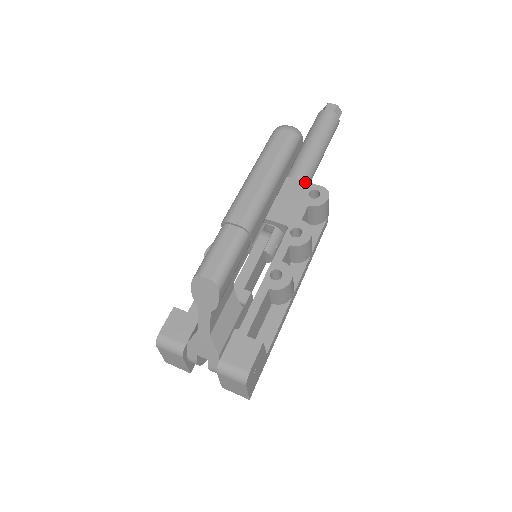
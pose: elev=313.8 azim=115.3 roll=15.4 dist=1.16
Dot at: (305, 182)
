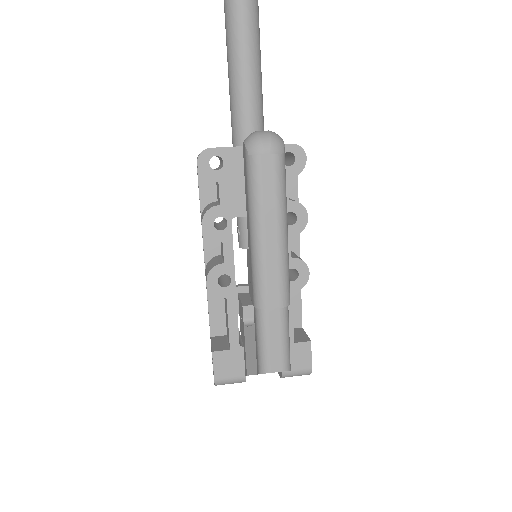
Dot at: occluded
